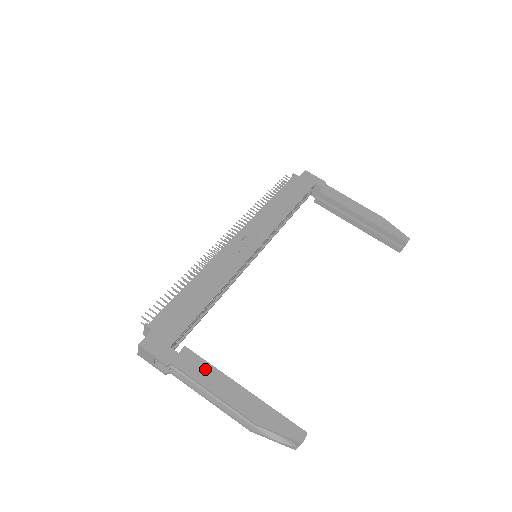
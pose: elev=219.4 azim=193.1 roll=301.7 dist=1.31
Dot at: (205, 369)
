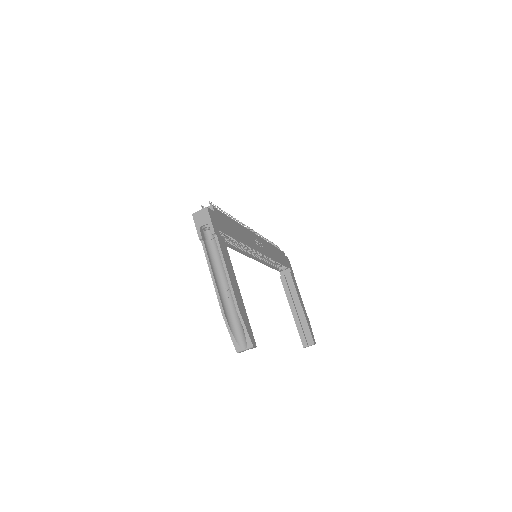
Dot at: (228, 258)
